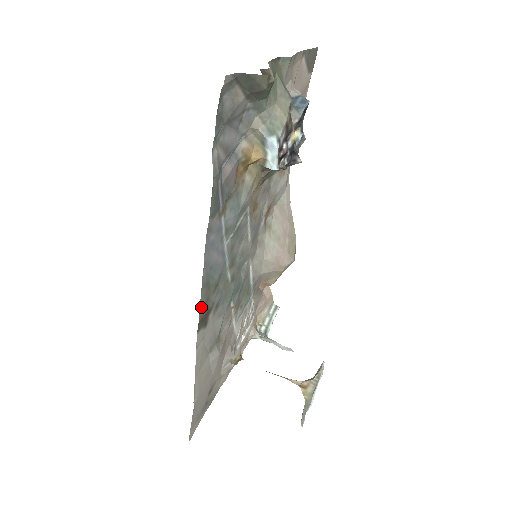
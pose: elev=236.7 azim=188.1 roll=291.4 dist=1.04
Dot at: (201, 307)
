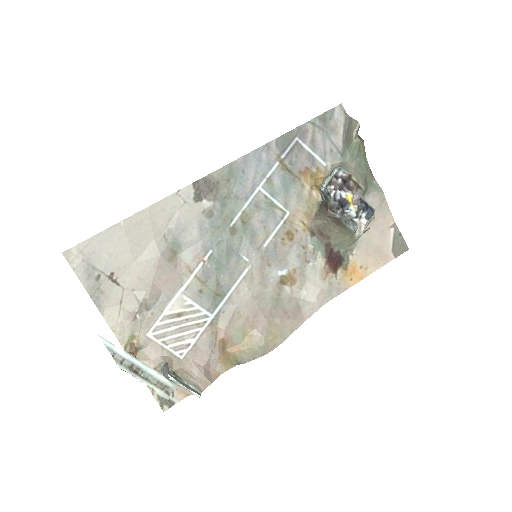
Dot at: (214, 175)
